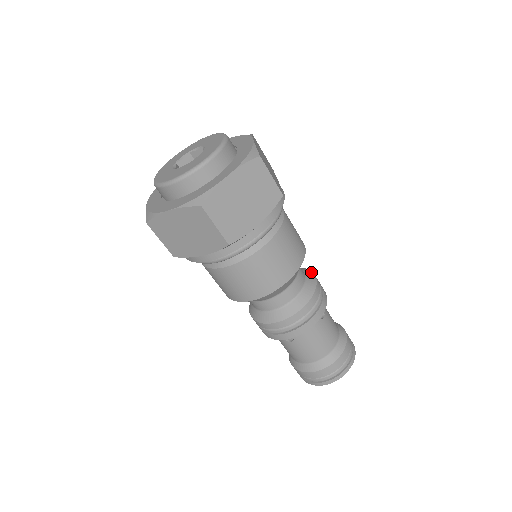
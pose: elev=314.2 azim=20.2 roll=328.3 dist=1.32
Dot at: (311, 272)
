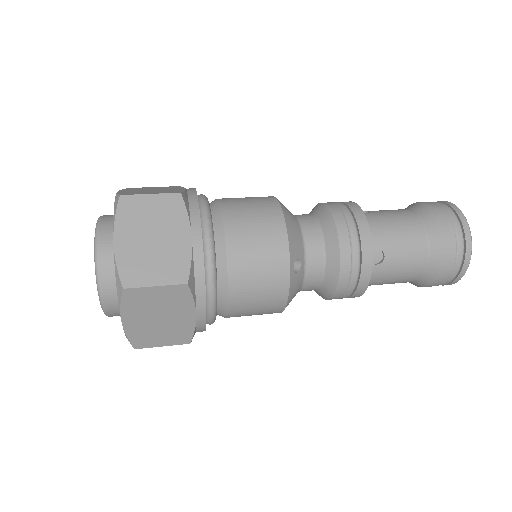
Dot at: (332, 226)
